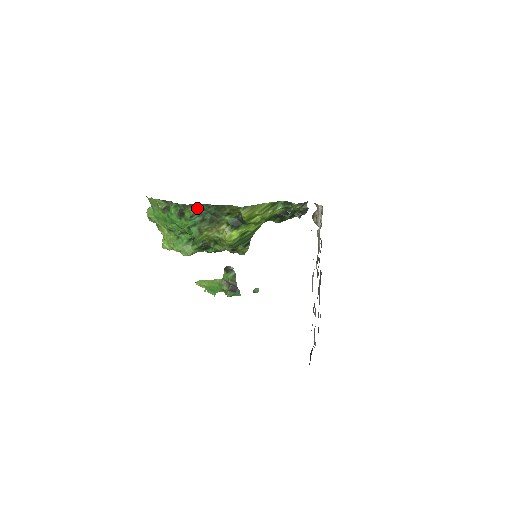
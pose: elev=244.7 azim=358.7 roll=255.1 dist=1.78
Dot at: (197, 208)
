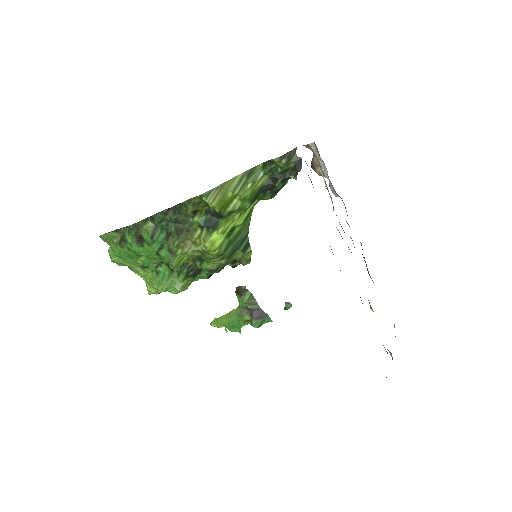
Dot at: (153, 222)
